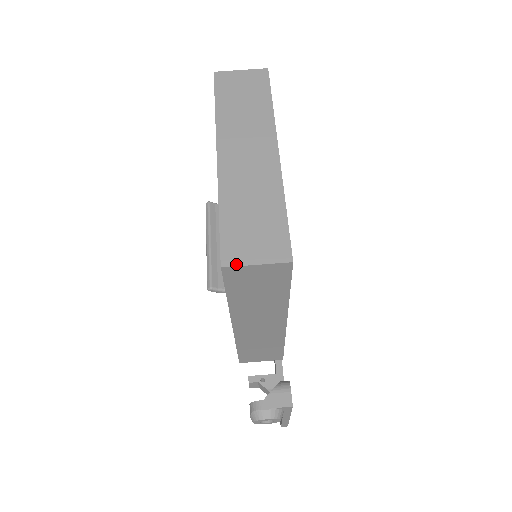
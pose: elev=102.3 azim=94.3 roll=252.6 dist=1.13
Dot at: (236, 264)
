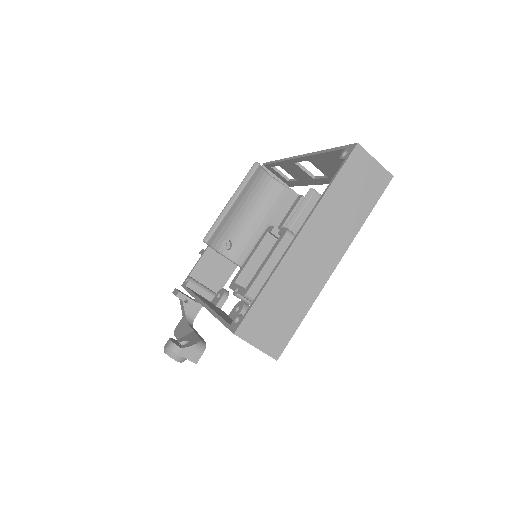
Dot at: (244, 338)
